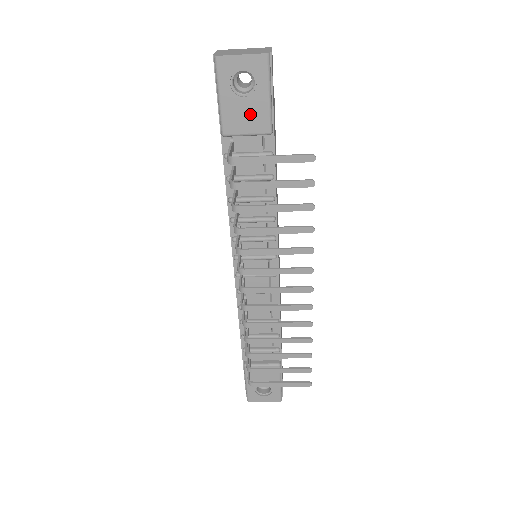
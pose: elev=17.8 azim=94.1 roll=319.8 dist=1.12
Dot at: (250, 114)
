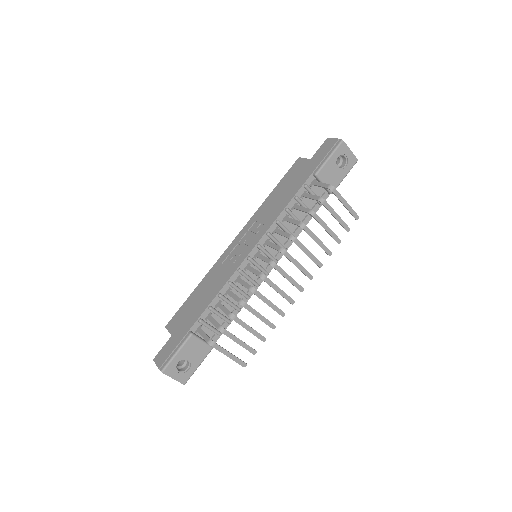
Dot at: (333, 177)
